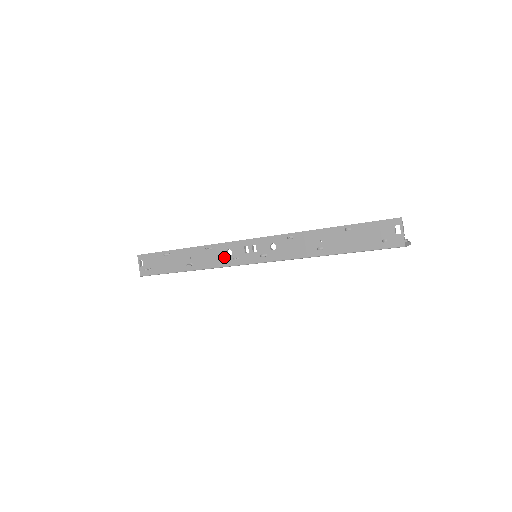
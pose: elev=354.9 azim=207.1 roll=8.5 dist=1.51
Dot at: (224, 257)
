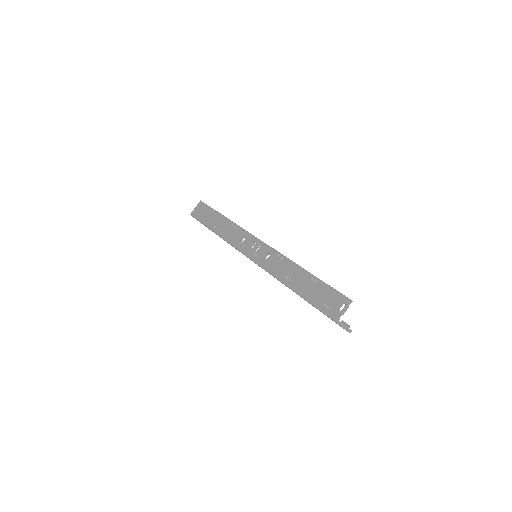
Dot at: (238, 240)
